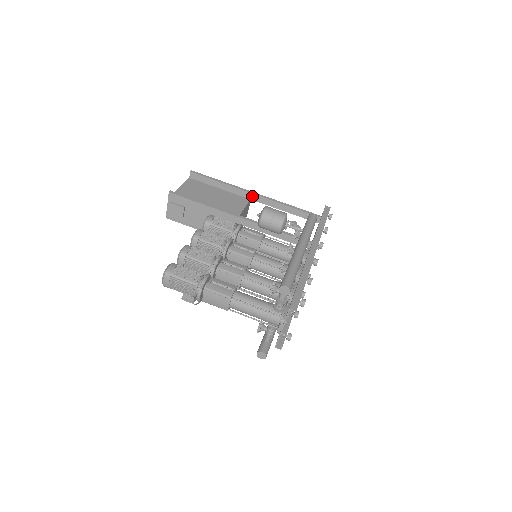
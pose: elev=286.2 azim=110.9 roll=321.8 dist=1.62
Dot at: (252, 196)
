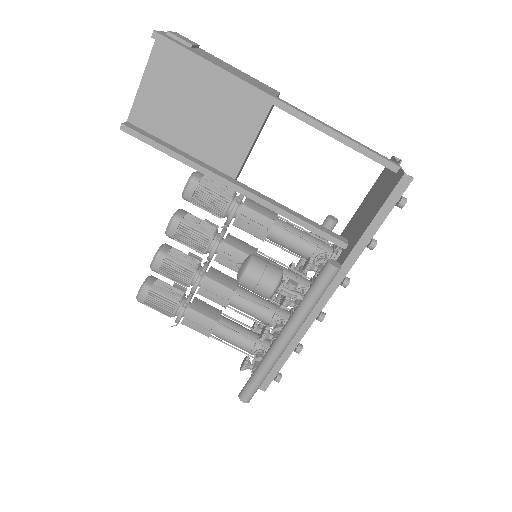
Dot at: (274, 104)
